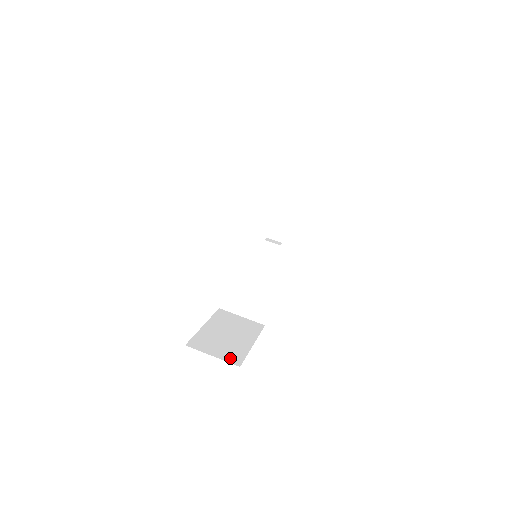
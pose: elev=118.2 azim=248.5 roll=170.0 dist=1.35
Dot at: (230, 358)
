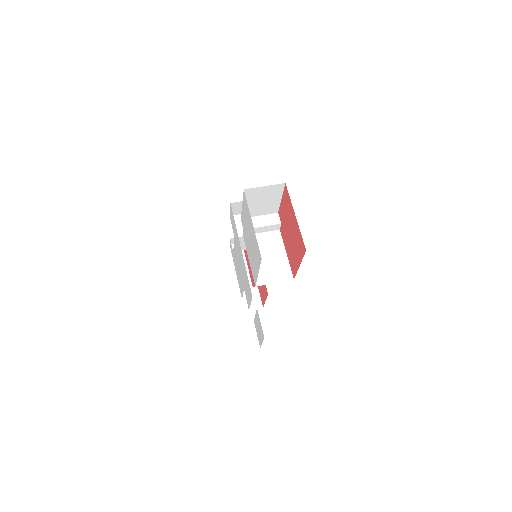
Dot at: occluded
